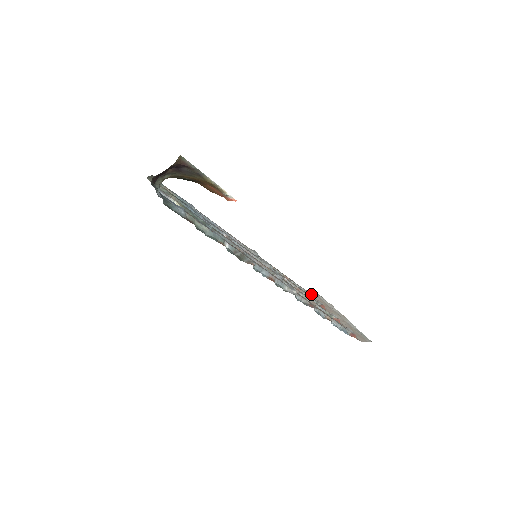
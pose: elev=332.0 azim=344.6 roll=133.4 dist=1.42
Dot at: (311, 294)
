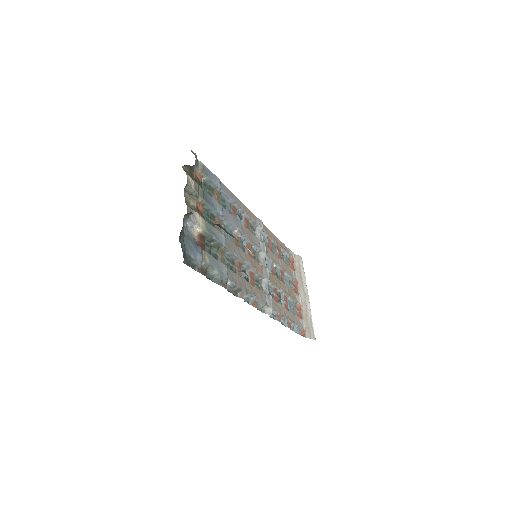
Dot at: (294, 260)
